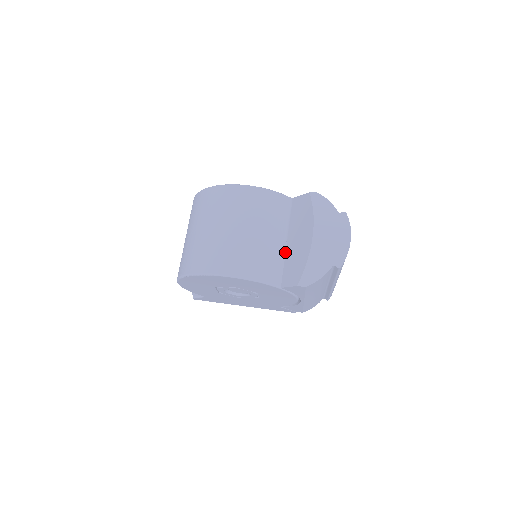
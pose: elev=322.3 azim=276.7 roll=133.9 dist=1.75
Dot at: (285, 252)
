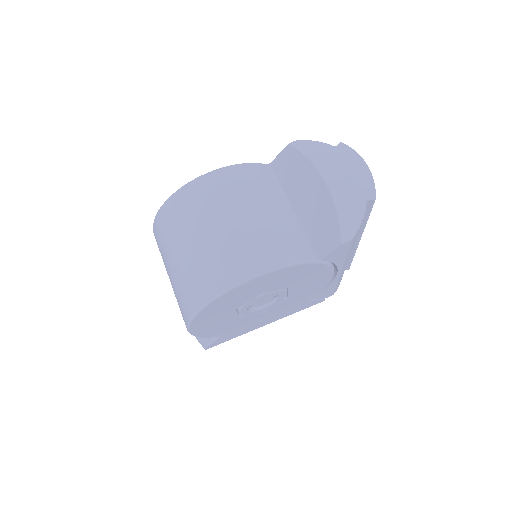
Dot at: (298, 222)
